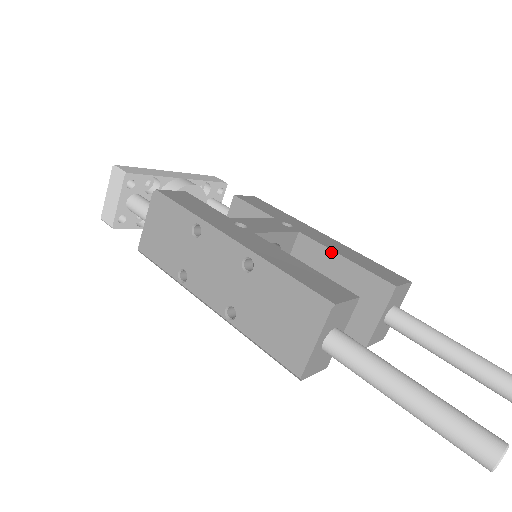
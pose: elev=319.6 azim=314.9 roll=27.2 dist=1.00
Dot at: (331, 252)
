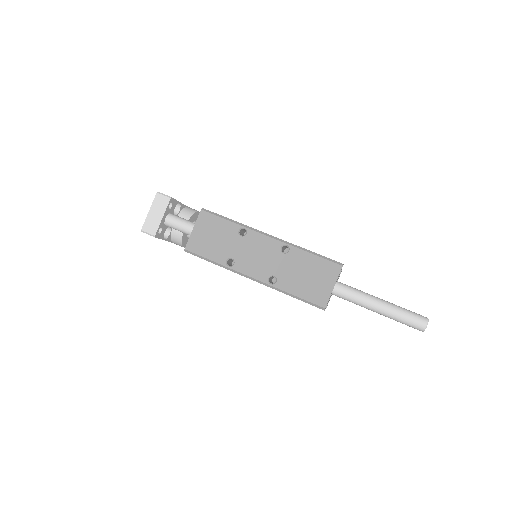
Dot at: occluded
